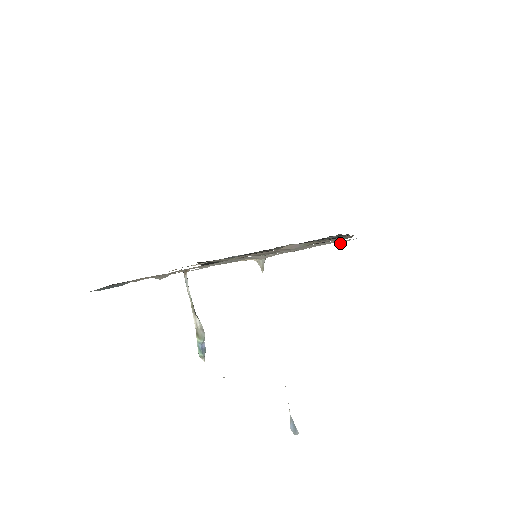
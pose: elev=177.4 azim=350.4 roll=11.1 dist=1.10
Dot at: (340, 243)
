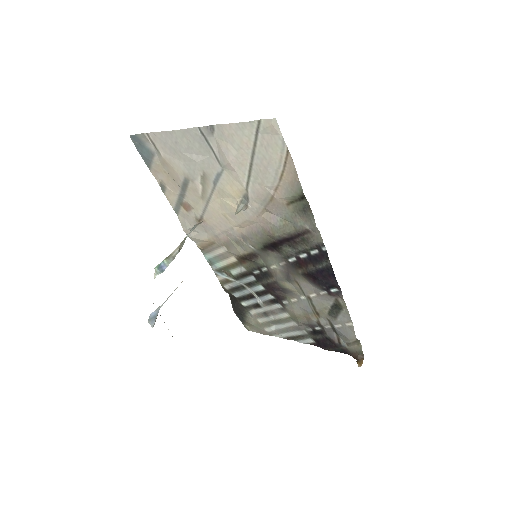
Dot at: (358, 362)
